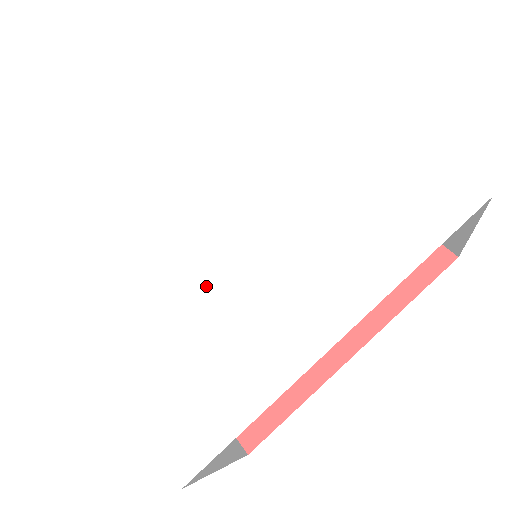
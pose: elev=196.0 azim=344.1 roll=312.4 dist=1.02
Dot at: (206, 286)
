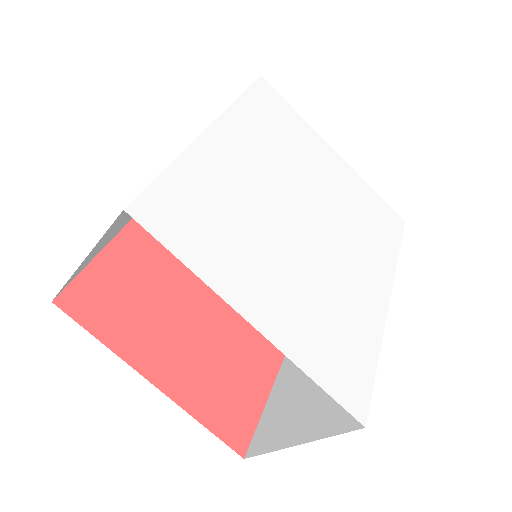
Dot at: (311, 261)
